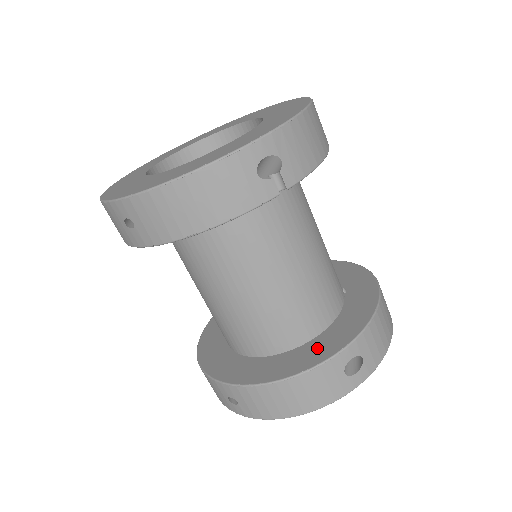
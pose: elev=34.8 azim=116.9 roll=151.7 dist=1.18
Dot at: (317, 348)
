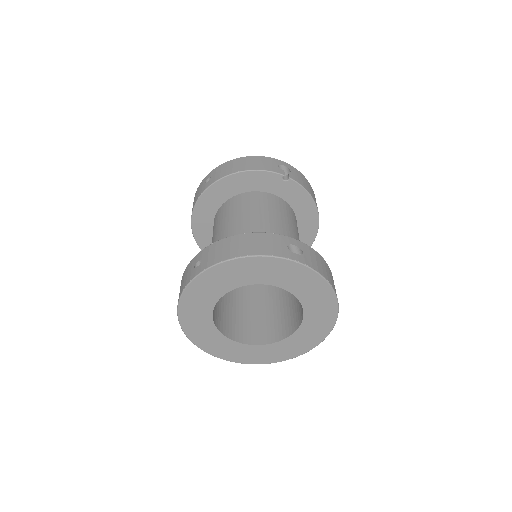
Dot at: occluded
